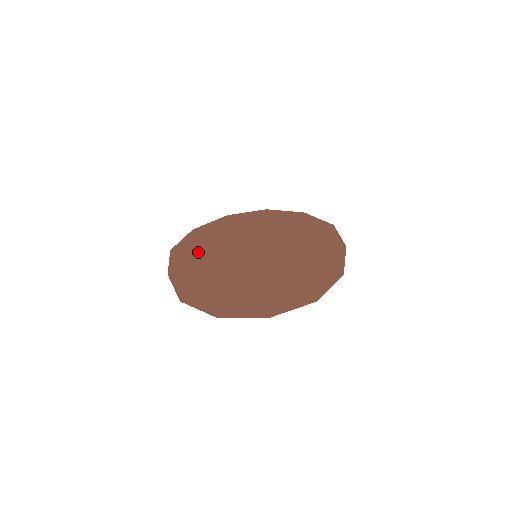
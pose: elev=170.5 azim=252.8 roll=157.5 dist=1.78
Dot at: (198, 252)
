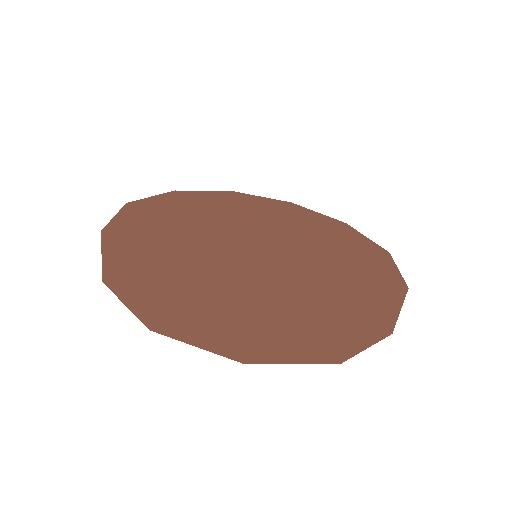
Dot at: (195, 207)
